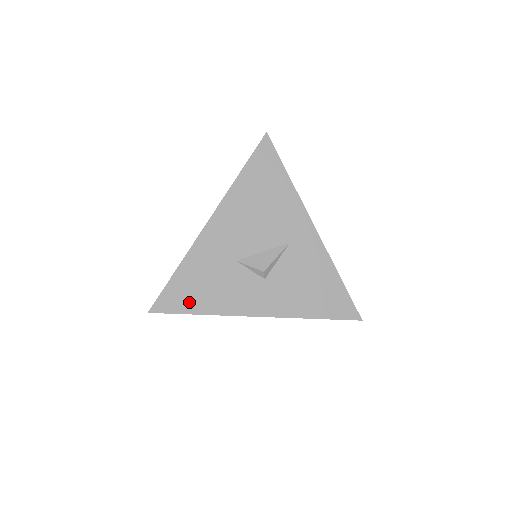
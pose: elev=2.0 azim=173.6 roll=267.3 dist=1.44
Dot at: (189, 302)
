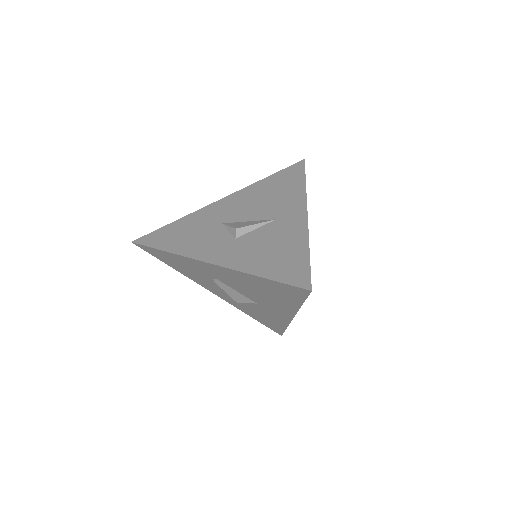
Dot at: (164, 242)
